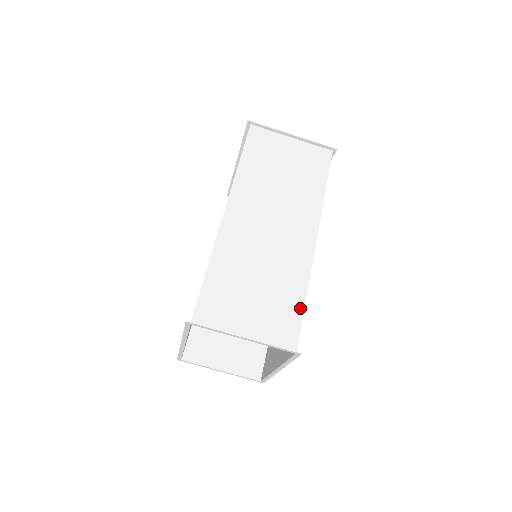
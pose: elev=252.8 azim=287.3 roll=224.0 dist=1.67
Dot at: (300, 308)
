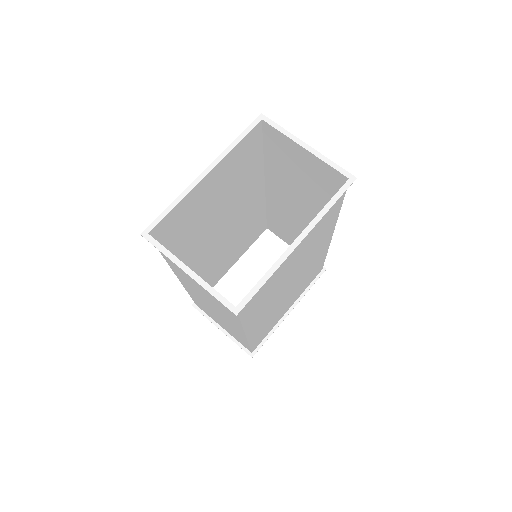
Dot at: occluded
